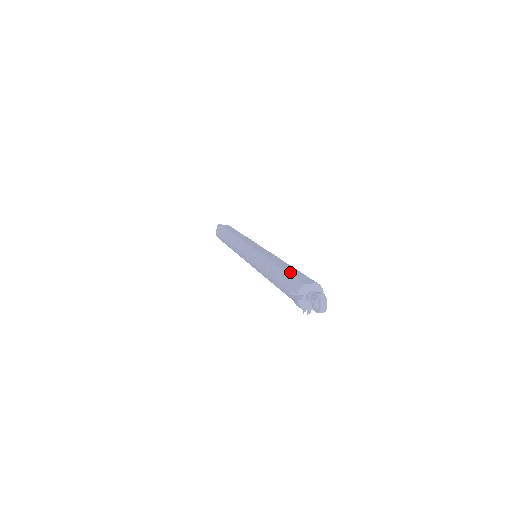
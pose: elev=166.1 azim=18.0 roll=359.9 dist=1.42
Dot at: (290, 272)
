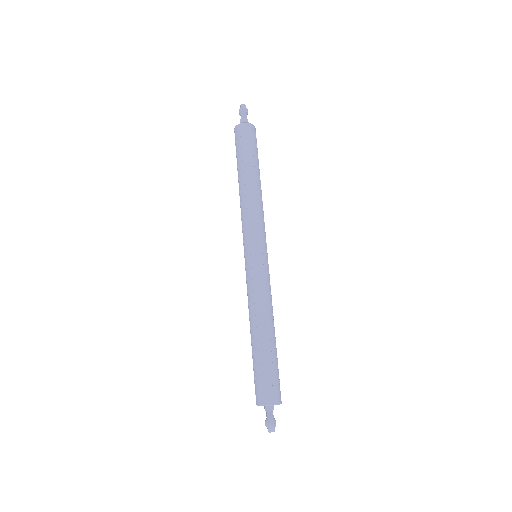
Dot at: (262, 365)
